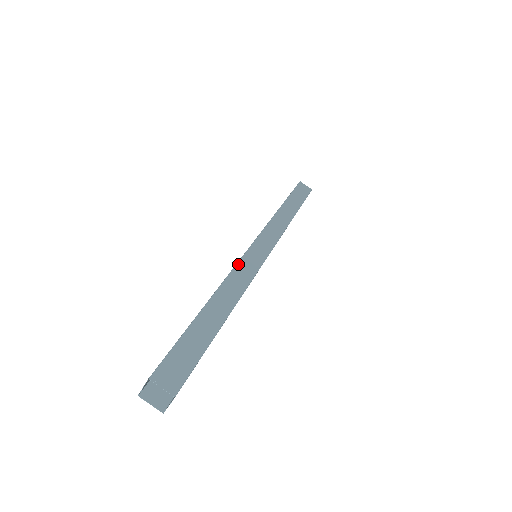
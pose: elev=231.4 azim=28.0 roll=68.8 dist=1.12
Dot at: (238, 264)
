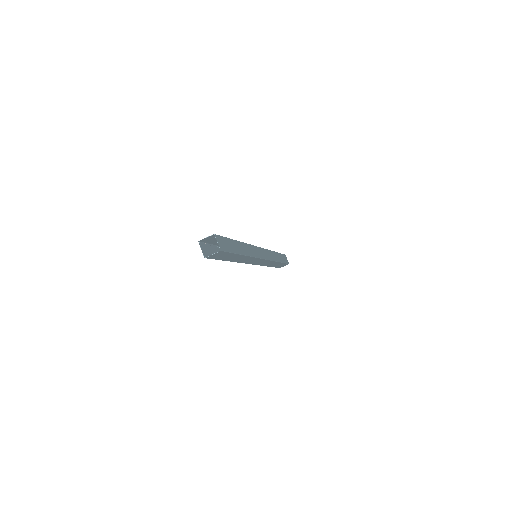
Dot at: (252, 246)
